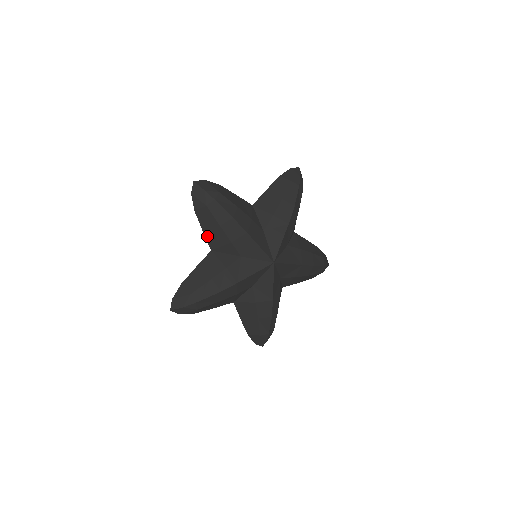
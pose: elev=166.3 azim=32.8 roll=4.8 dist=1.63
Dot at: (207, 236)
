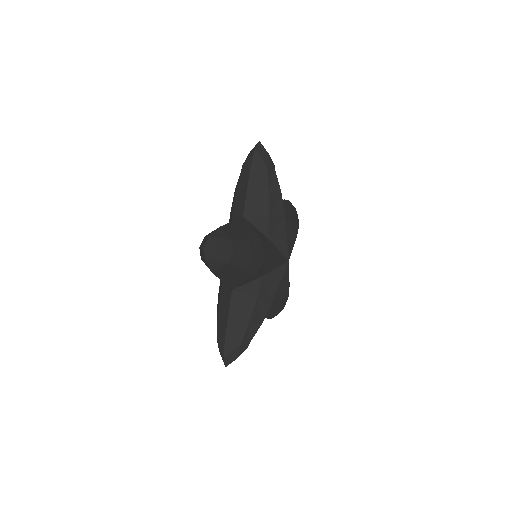
Dot at: (228, 283)
